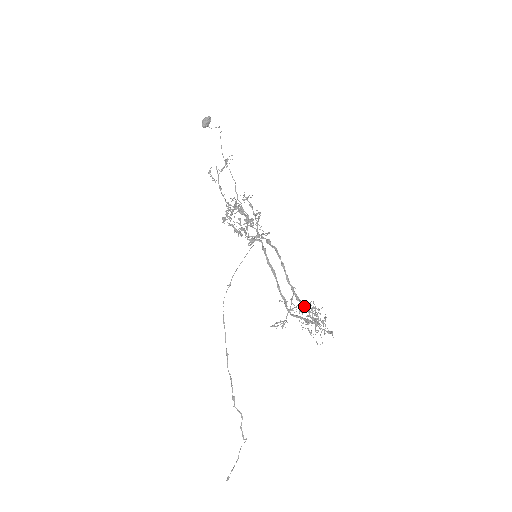
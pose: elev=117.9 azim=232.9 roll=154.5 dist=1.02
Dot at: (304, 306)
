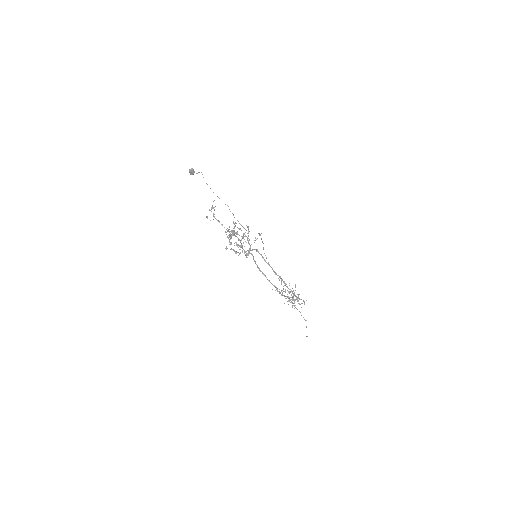
Dot at: occluded
